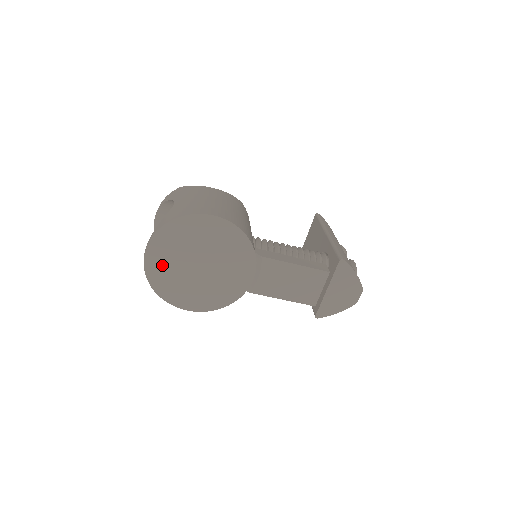
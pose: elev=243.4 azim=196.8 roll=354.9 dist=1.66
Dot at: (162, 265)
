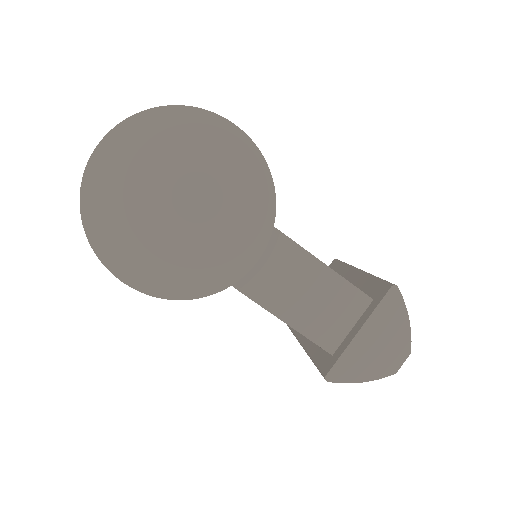
Dot at: (117, 179)
